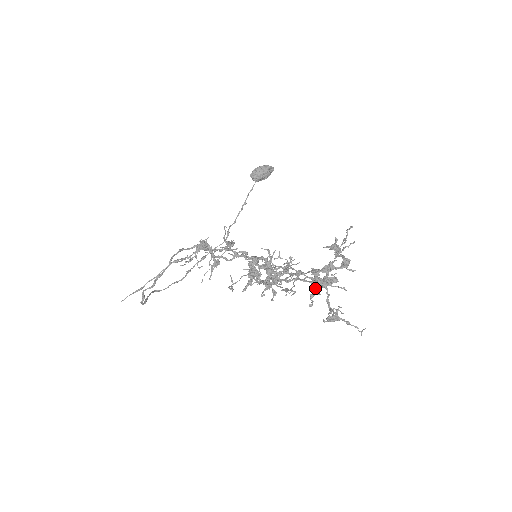
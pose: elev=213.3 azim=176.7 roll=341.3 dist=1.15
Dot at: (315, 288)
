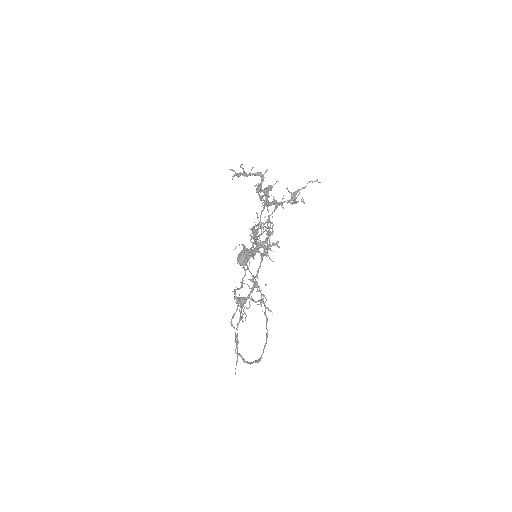
Dot at: occluded
